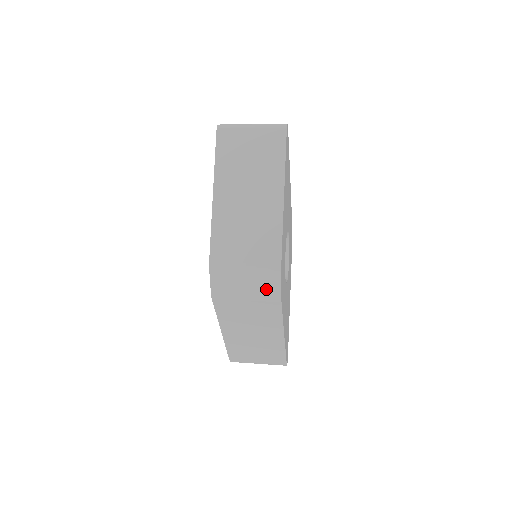
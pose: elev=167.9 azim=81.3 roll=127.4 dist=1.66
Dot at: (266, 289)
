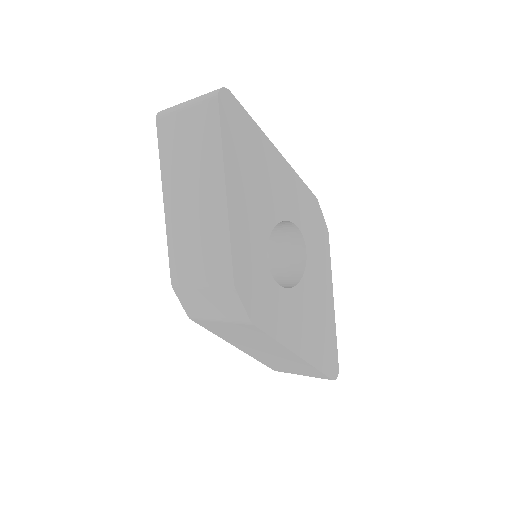
Dot at: (231, 310)
